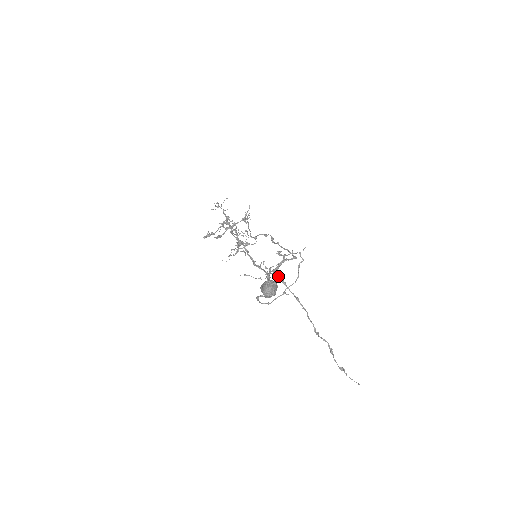
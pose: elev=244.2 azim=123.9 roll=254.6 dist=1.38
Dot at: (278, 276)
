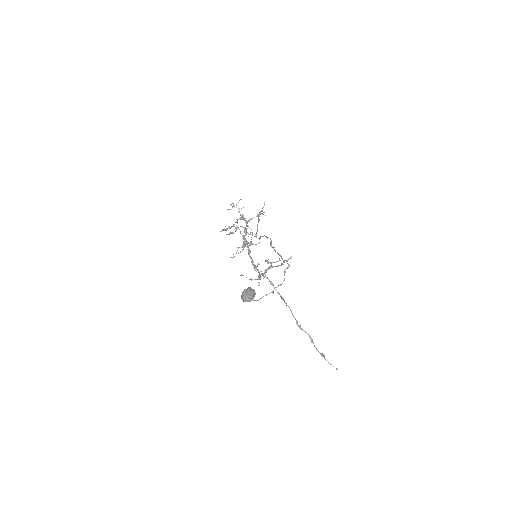
Dot at: (267, 278)
